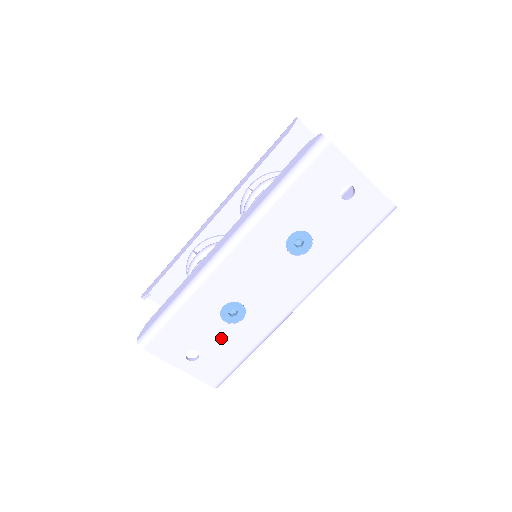
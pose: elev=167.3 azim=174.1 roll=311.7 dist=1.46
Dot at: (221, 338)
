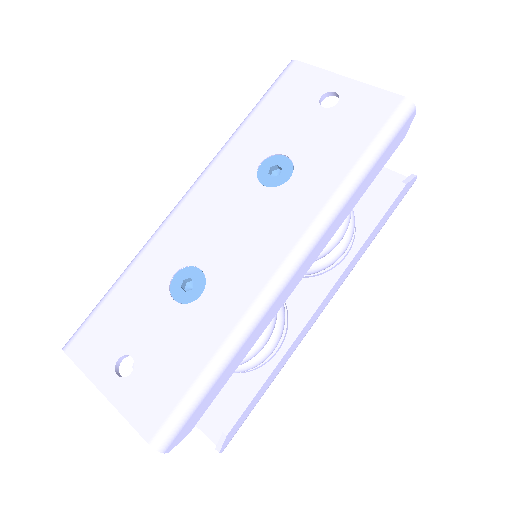
Dot at: (168, 331)
